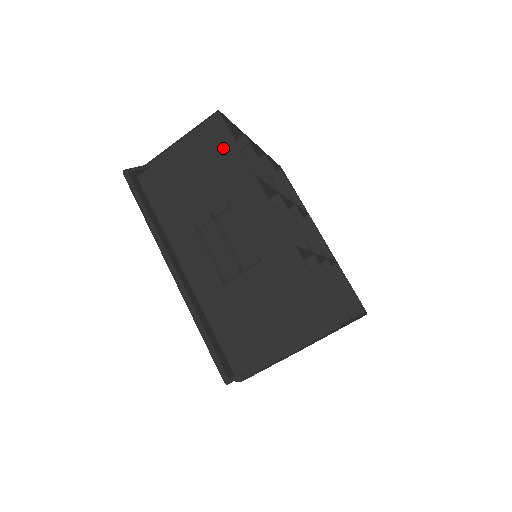
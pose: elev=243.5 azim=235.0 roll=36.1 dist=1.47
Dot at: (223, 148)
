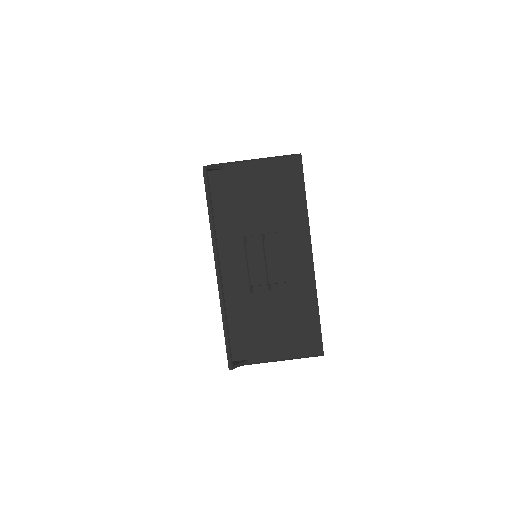
Dot at: (293, 188)
